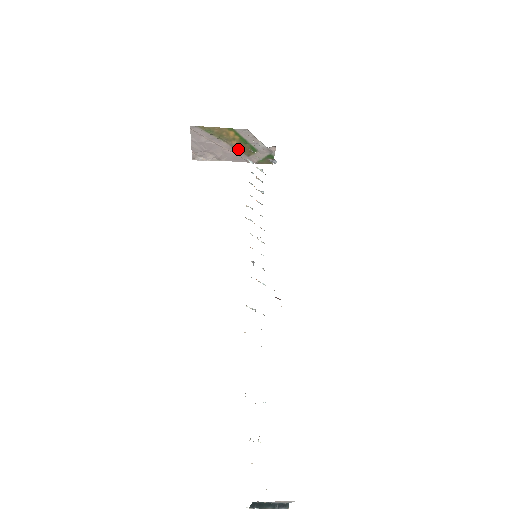
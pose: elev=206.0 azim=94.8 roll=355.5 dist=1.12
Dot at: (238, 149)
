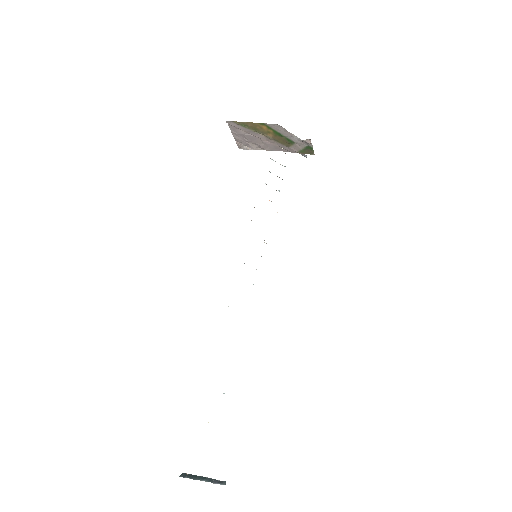
Dot at: (276, 141)
